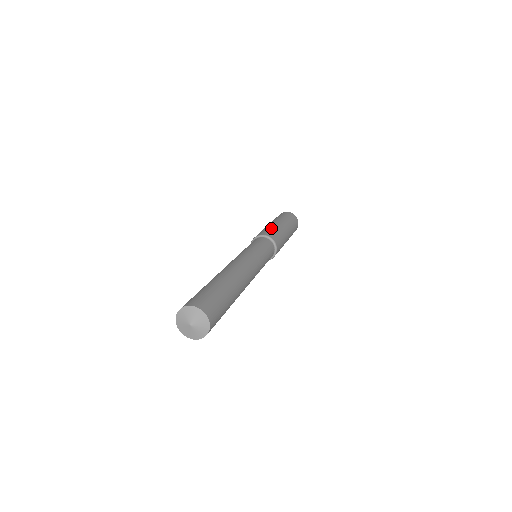
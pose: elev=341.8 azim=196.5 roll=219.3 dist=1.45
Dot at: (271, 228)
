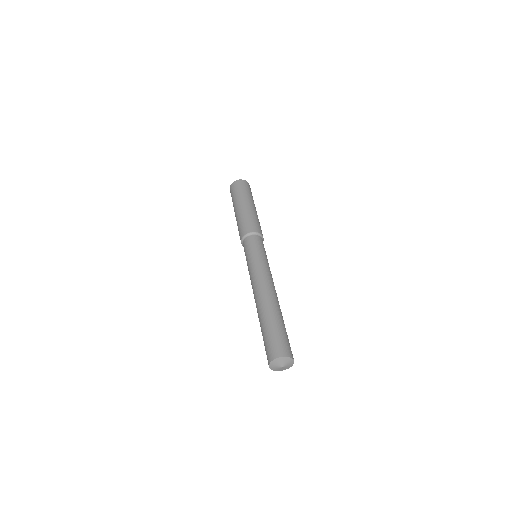
Dot at: (249, 218)
